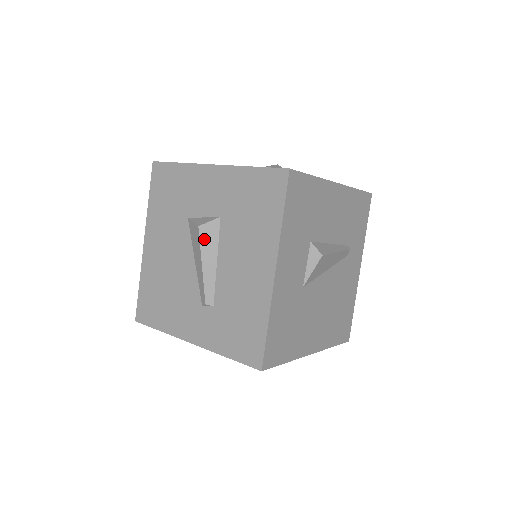
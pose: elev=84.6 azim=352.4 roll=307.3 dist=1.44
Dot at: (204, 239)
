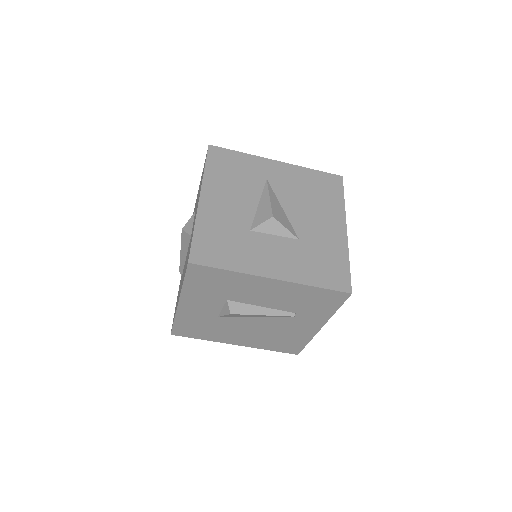
Dot at: (183, 239)
